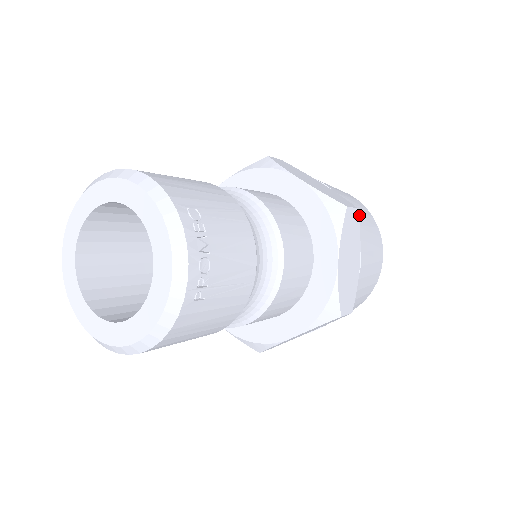
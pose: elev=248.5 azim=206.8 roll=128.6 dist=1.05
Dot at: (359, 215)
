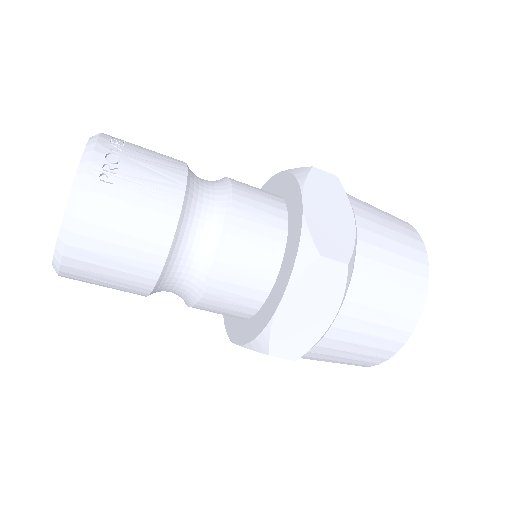
Dot at: (364, 202)
